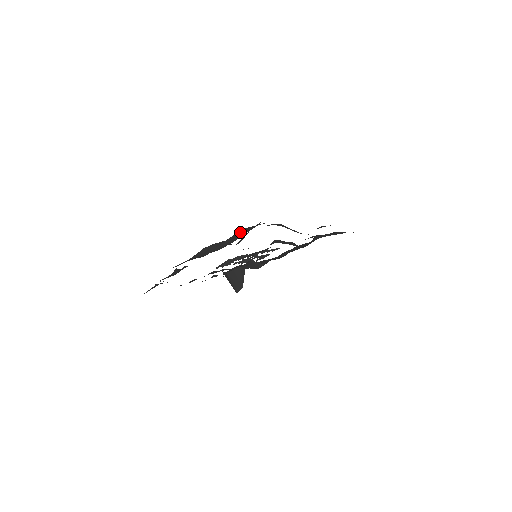
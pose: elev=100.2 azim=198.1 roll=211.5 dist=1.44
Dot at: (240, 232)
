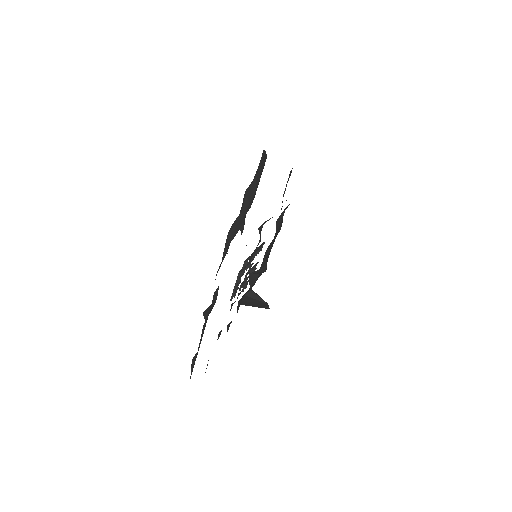
Dot at: (250, 185)
